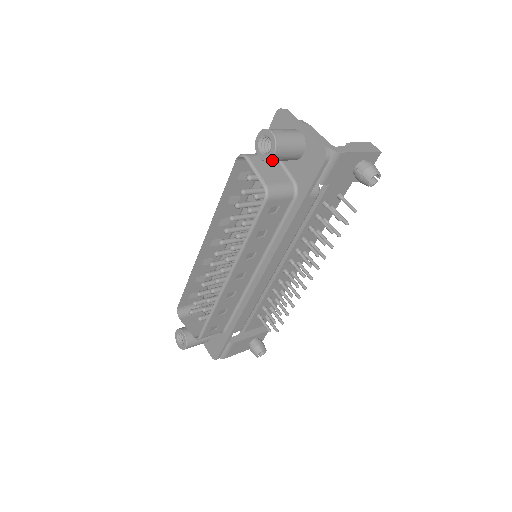
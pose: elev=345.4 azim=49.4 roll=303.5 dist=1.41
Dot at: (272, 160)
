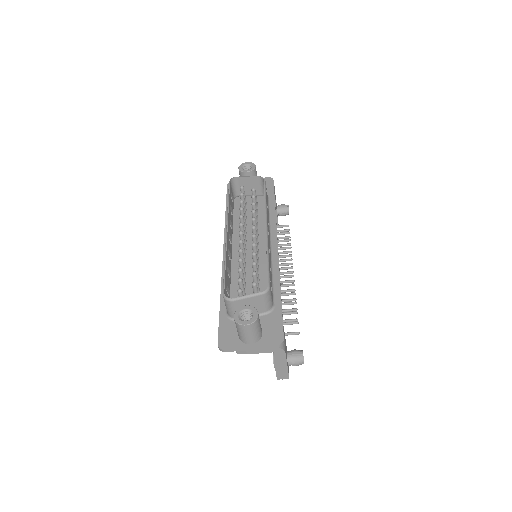
Dot at: (254, 171)
